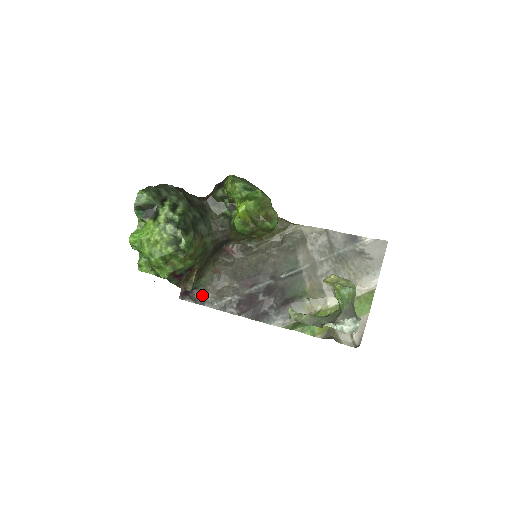
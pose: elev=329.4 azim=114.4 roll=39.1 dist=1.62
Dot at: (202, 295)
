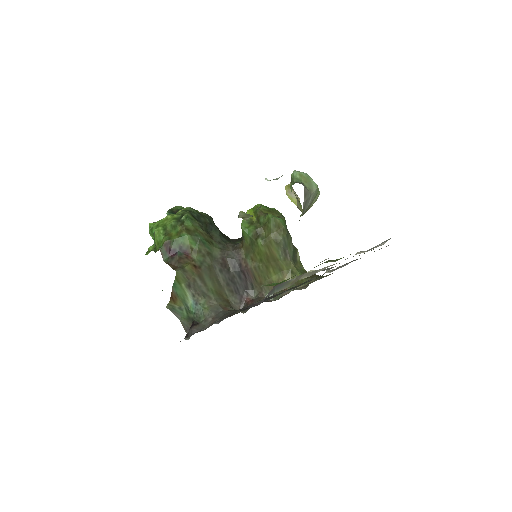
Dot at: (200, 327)
